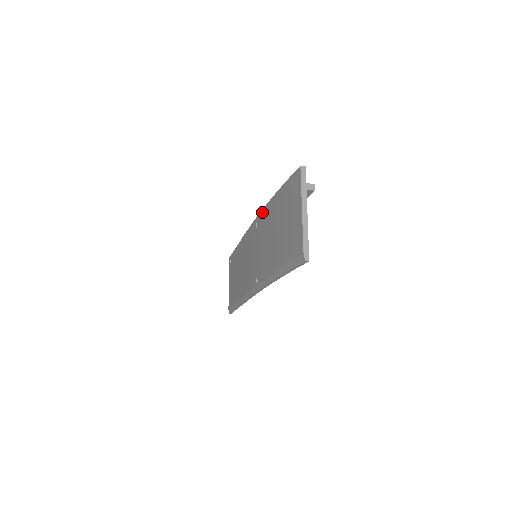
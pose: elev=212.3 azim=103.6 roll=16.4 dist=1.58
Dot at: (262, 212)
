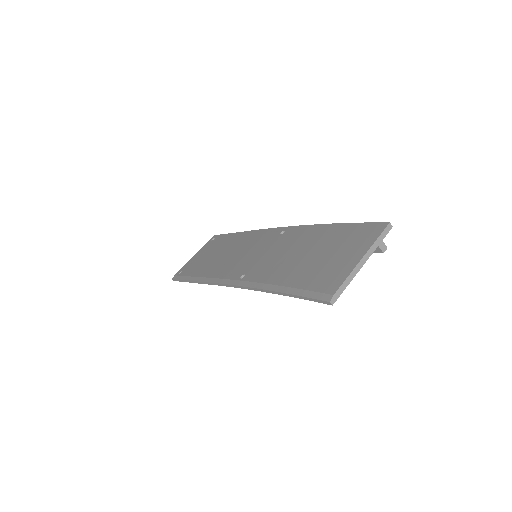
Dot at: (301, 227)
